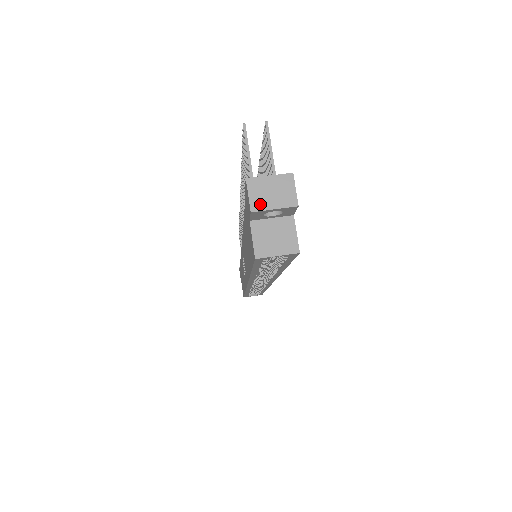
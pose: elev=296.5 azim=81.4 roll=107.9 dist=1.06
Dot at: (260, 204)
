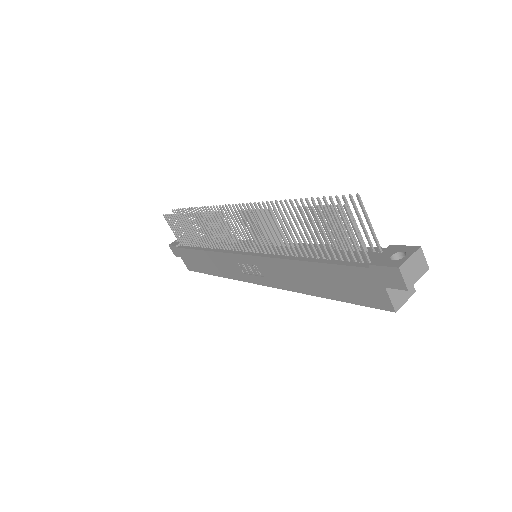
Dot at: (411, 281)
